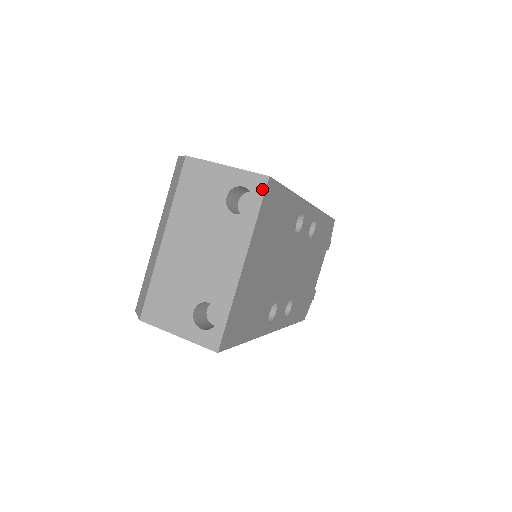
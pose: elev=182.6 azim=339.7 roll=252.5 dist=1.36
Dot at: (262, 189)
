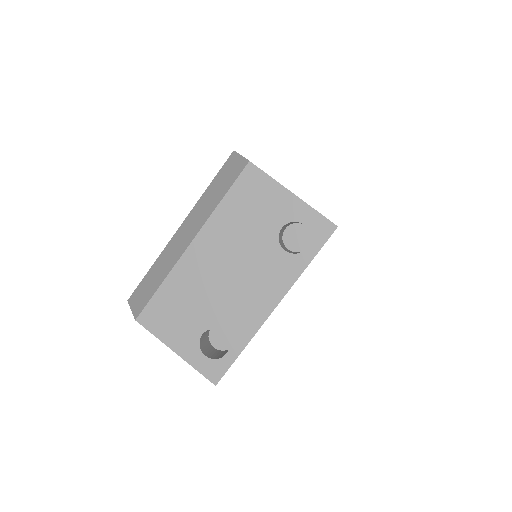
Dot at: (325, 237)
